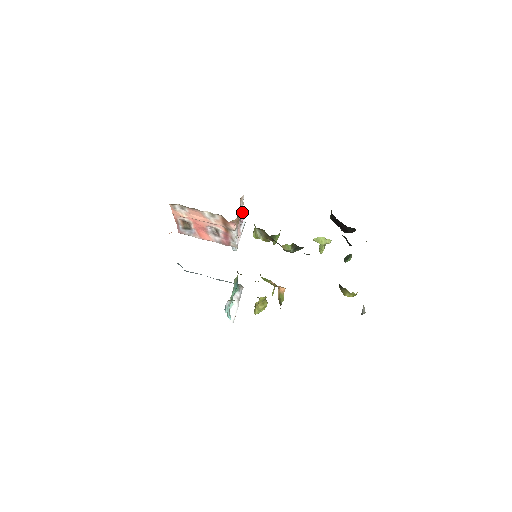
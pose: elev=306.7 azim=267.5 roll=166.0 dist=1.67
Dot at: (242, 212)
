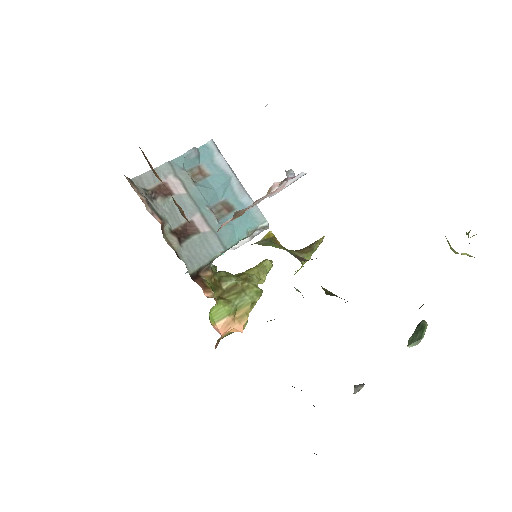
Dot at: (281, 183)
